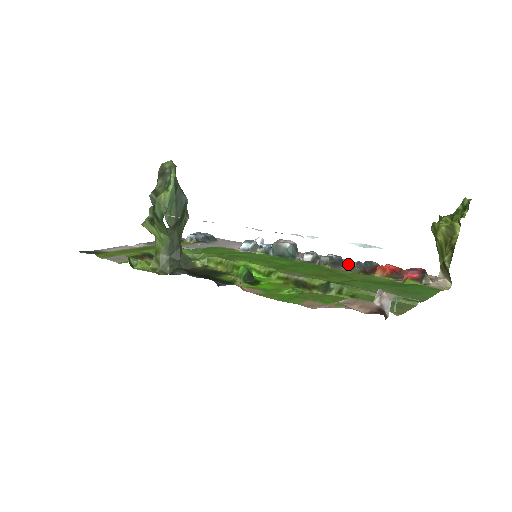
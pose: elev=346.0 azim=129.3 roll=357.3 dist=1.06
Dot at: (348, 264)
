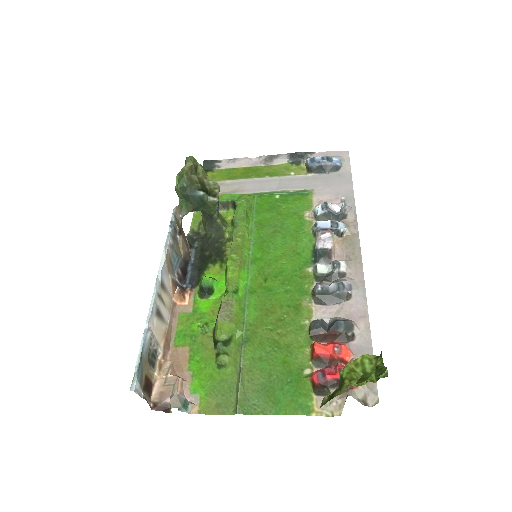
Dot at: (346, 303)
